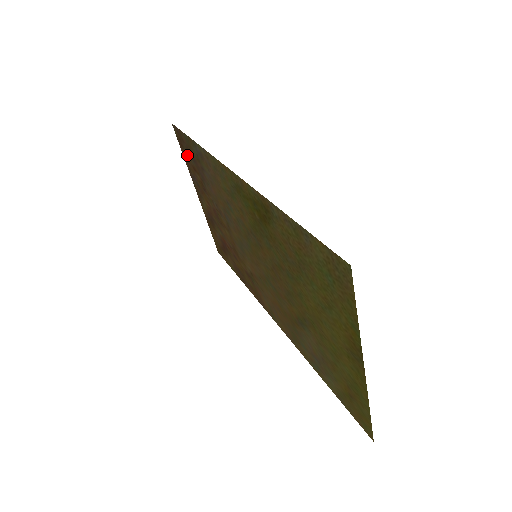
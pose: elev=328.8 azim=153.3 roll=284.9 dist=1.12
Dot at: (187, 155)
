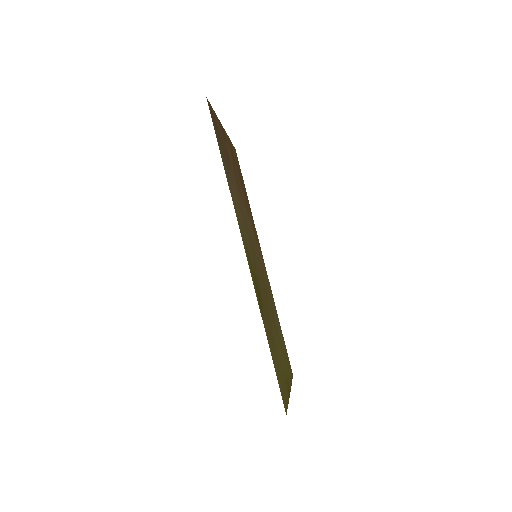
Dot at: (217, 127)
